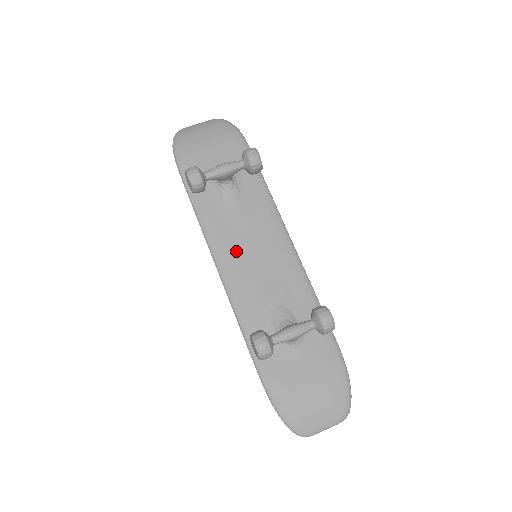
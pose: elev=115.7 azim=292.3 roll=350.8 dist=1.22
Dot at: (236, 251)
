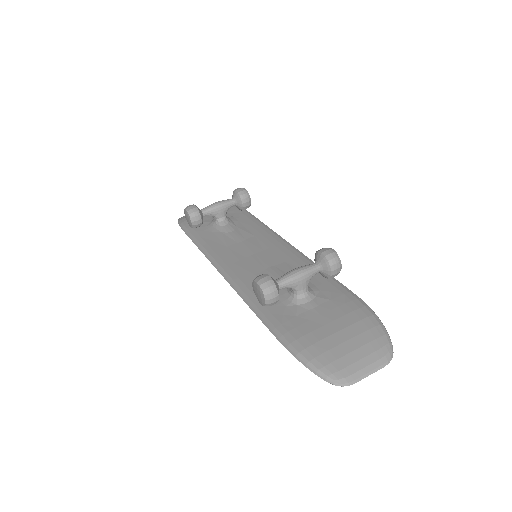
Dot at: (236, 256)
